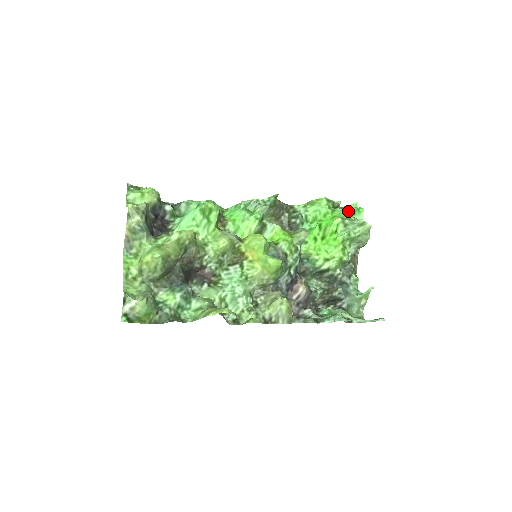
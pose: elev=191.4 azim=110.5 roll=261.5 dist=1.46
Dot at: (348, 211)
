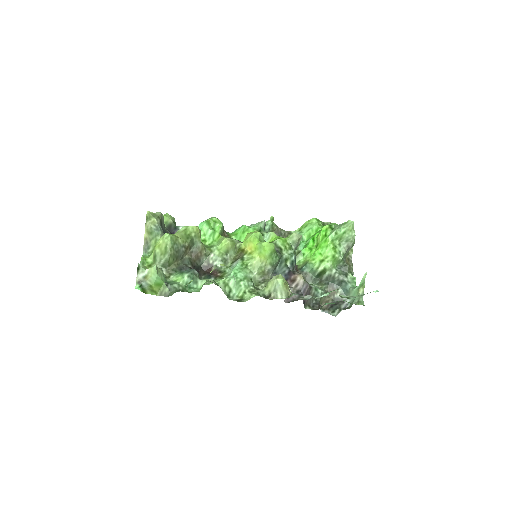
Dot at: occluded
